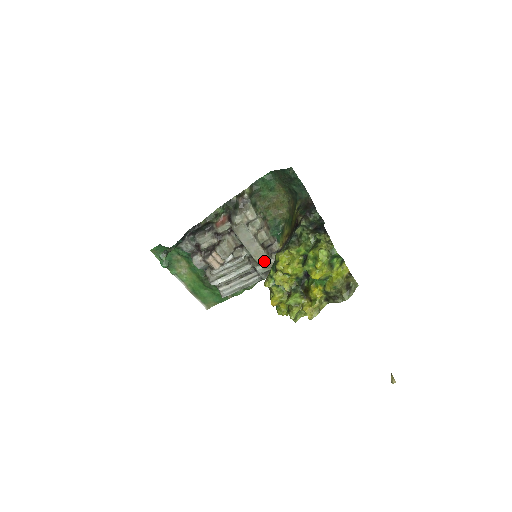
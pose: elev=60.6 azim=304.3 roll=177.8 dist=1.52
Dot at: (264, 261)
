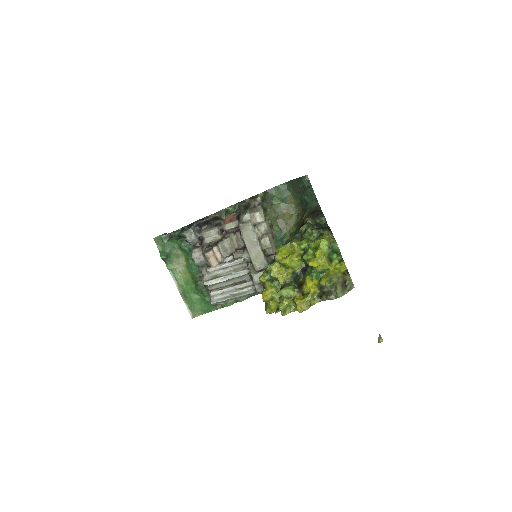
Dot at: (262, 268)
